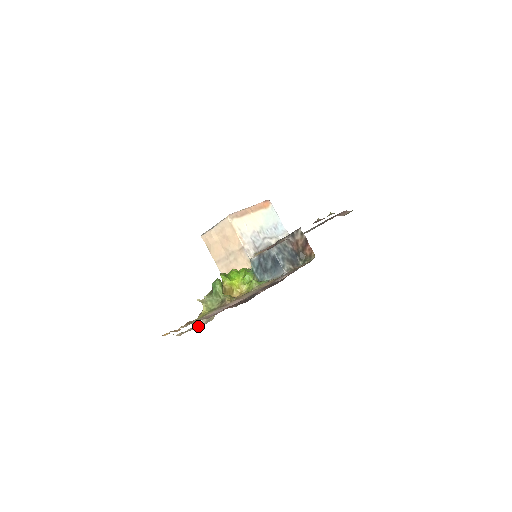
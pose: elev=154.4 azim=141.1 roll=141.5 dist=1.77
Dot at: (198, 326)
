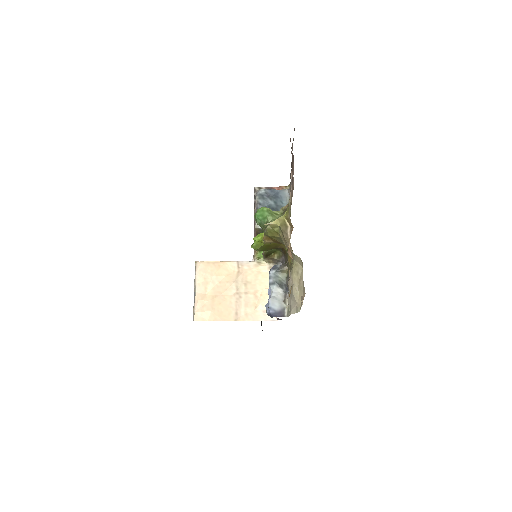
Dot at: occluded
